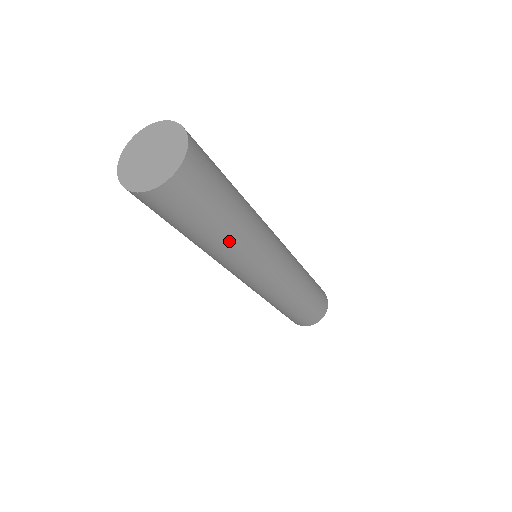
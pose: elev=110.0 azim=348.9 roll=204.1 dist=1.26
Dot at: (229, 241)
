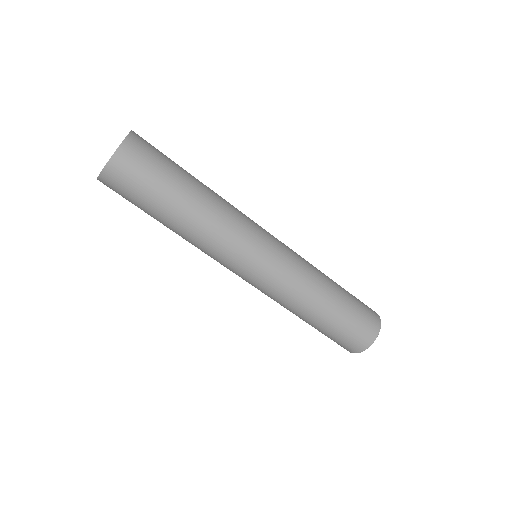
Dot at: (189, 223)
